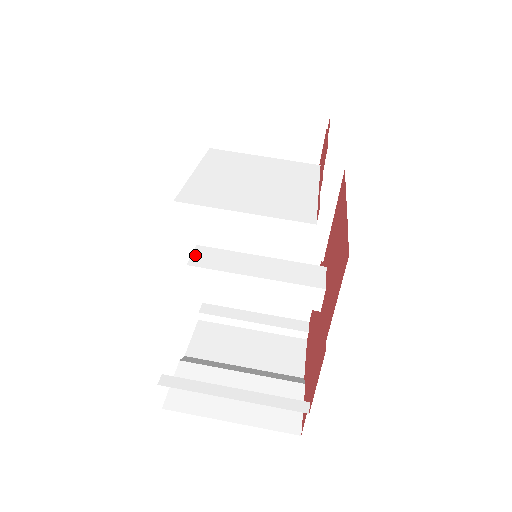
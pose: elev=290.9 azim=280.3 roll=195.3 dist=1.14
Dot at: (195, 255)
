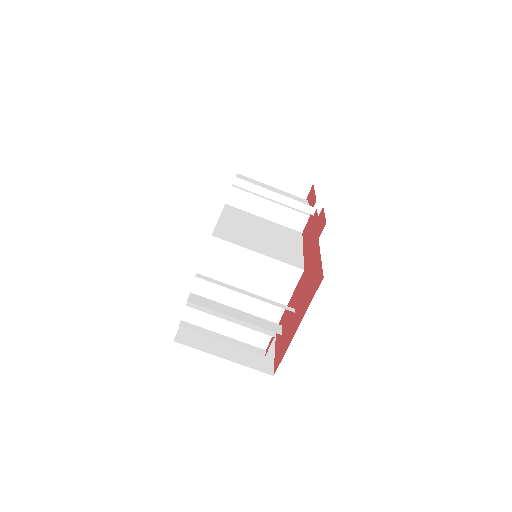
Dot at: occluded
